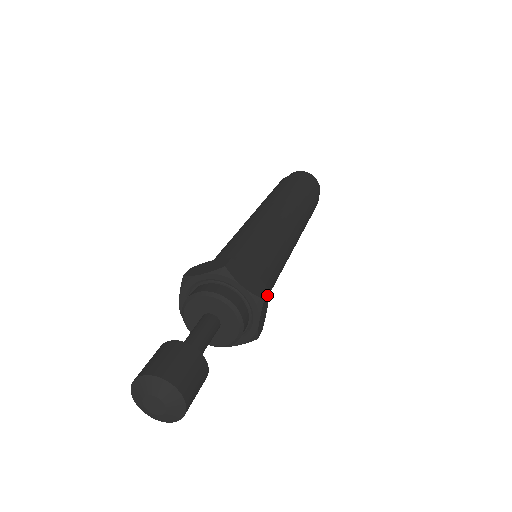
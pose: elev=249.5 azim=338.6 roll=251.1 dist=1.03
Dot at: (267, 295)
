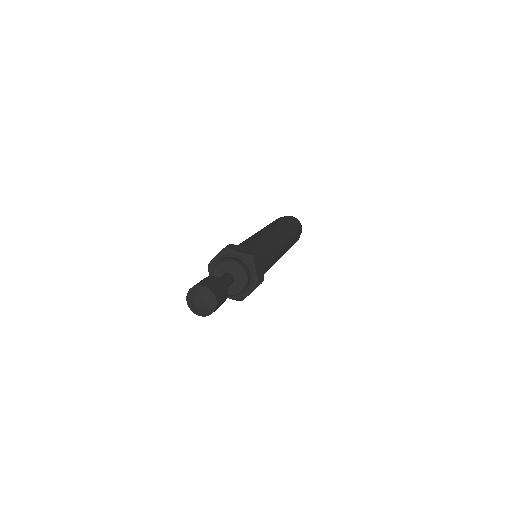
Dot at: occluded
